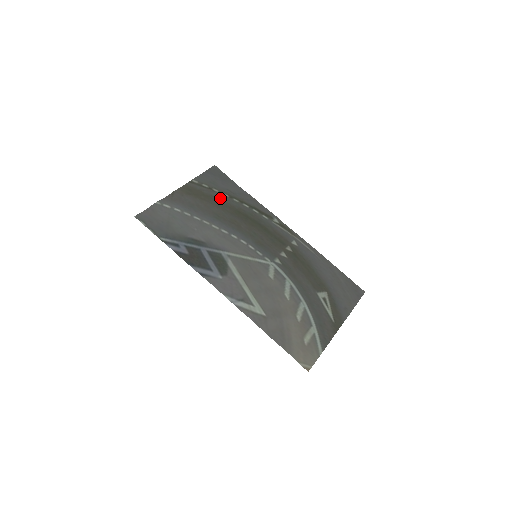
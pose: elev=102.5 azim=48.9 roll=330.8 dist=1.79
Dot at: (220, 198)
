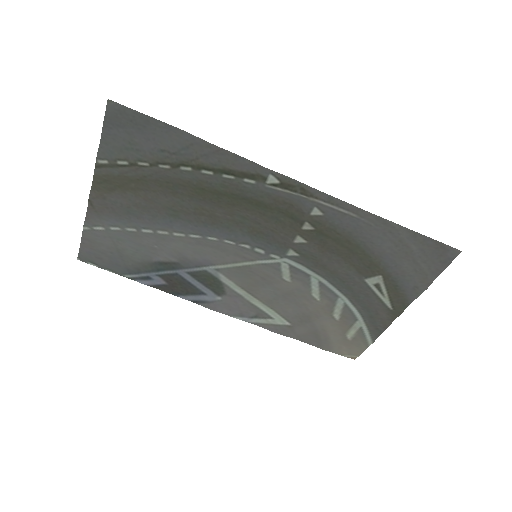
Dot at: (159, 175)
